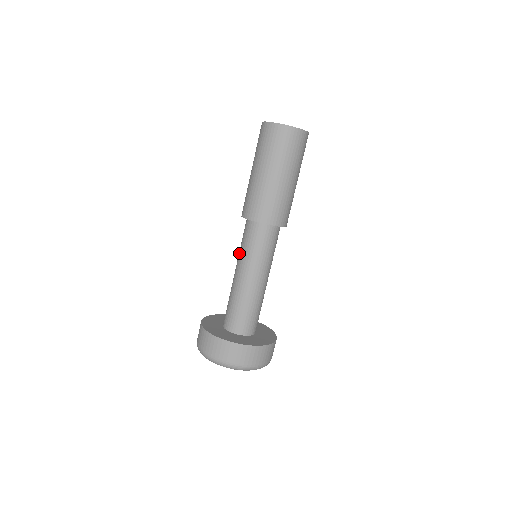
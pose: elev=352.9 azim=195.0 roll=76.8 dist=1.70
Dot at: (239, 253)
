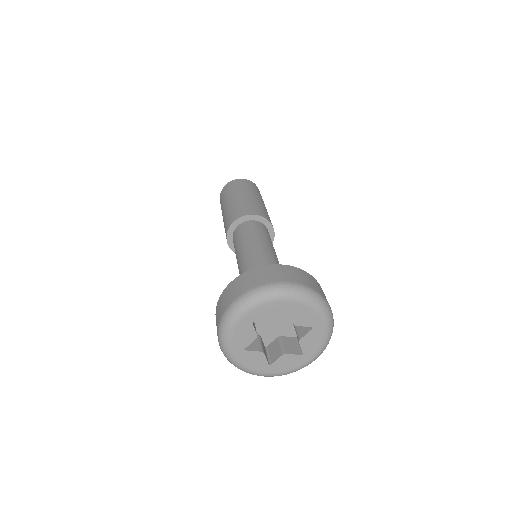
Dot at: occluded
